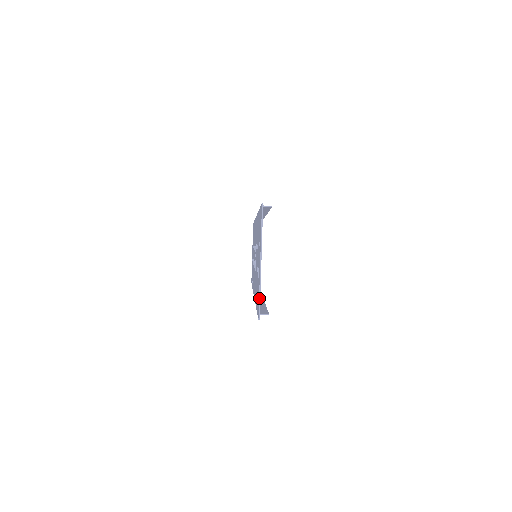
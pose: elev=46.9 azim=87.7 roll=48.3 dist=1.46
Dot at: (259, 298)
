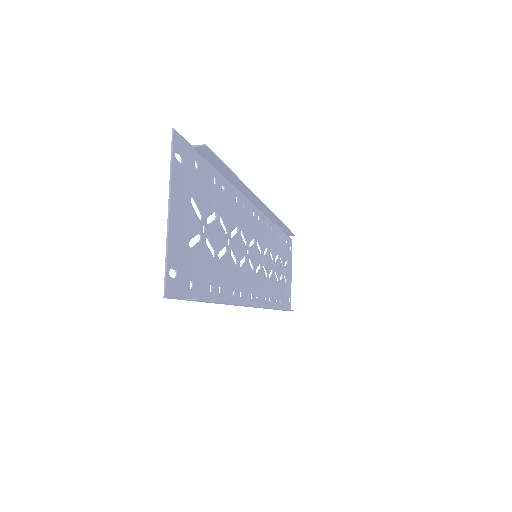
Dot at: (165, 265)
